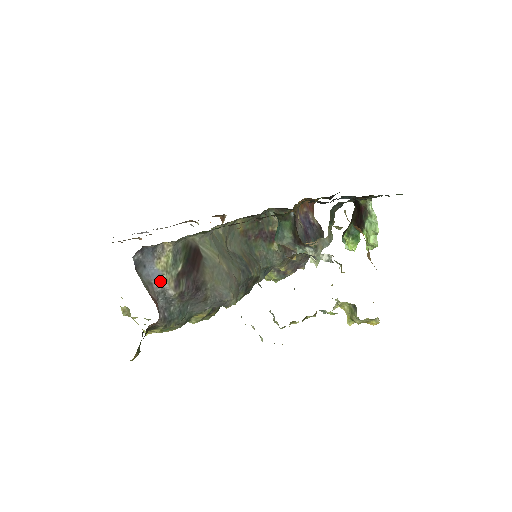
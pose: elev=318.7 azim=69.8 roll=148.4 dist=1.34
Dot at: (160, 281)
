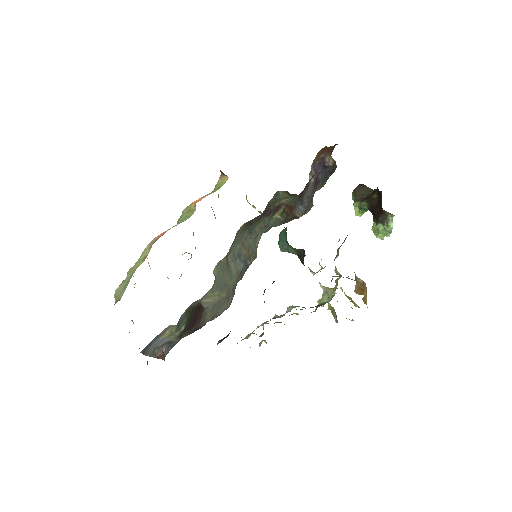
Dot at: (164, 341)
